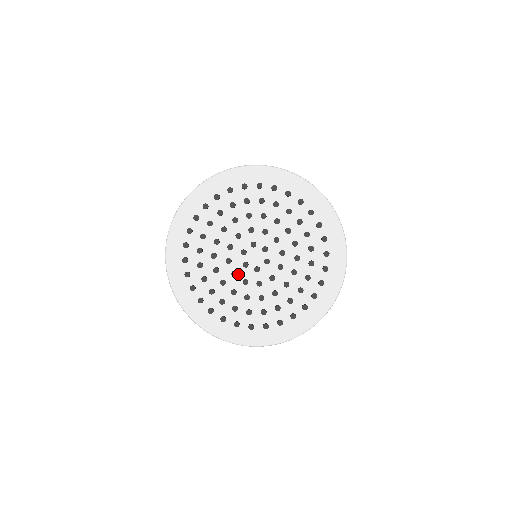
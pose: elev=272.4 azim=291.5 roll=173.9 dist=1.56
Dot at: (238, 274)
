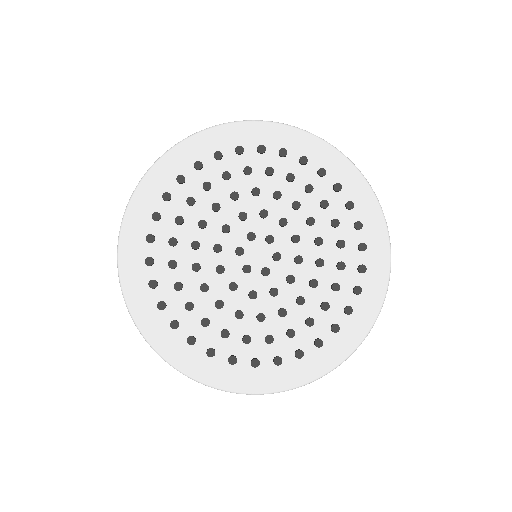
Dot at: (221, 253)
